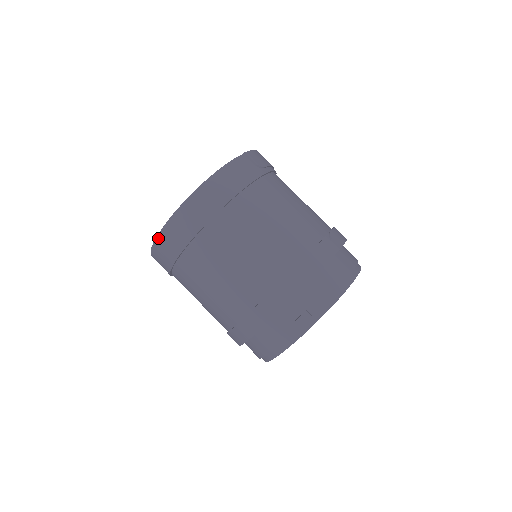
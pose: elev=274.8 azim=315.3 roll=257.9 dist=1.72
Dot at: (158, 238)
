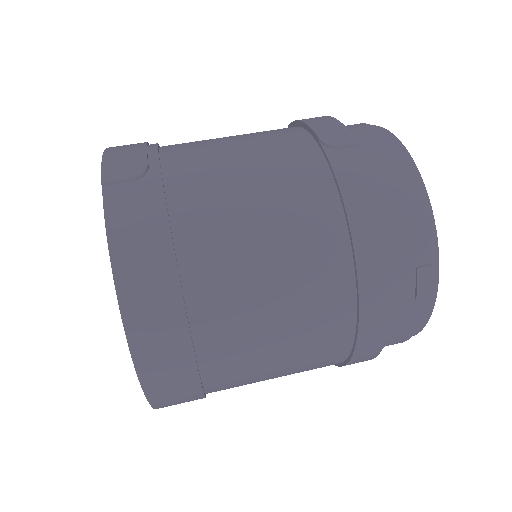
Dot at: (153, 404)
